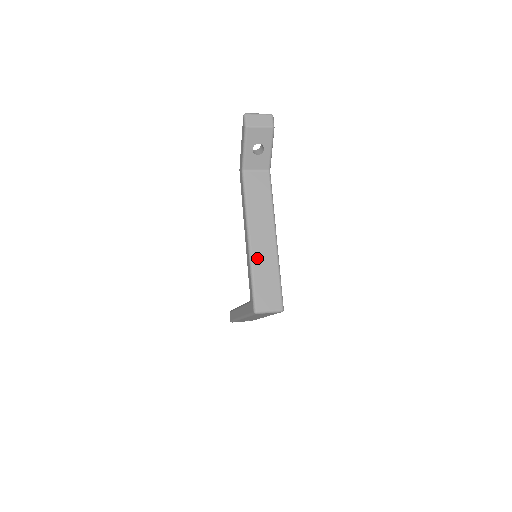
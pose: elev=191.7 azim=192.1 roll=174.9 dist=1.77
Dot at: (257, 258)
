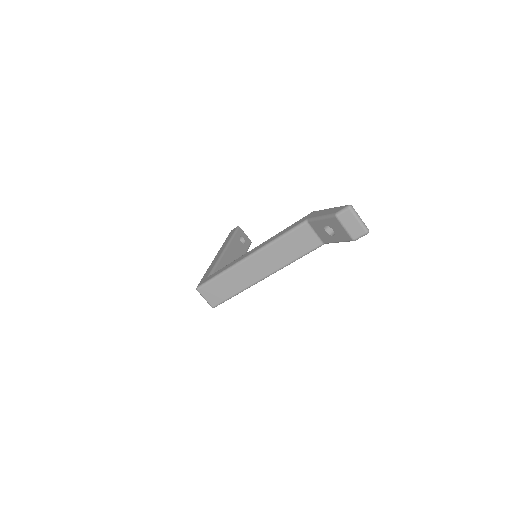
Dot at: (237, 271)
